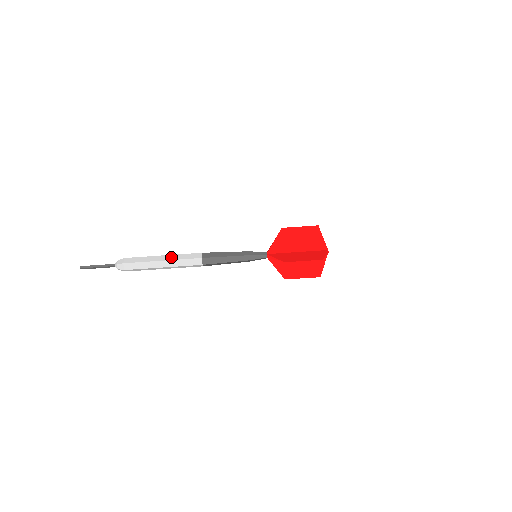
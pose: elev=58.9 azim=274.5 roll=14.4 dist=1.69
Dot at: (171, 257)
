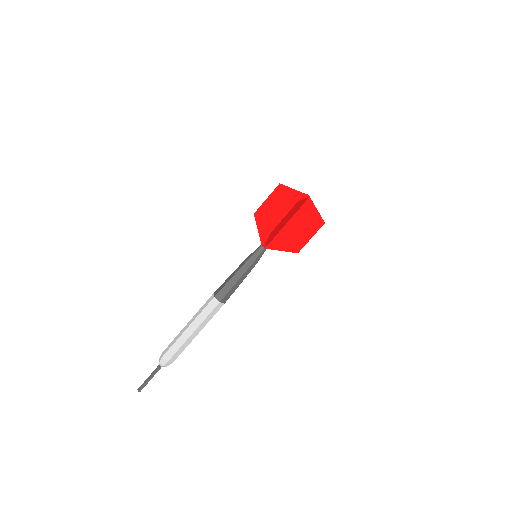
Dot at: (193, 319)
